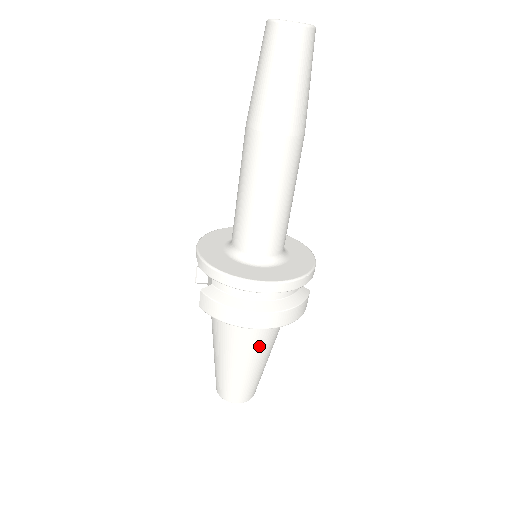
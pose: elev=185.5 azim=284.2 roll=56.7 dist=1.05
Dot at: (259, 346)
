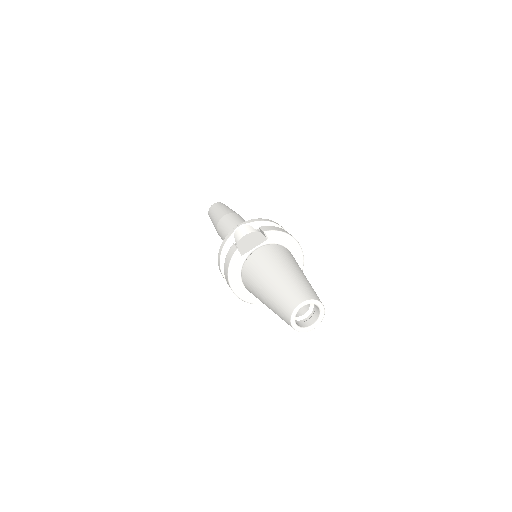
Dot at: occluded
